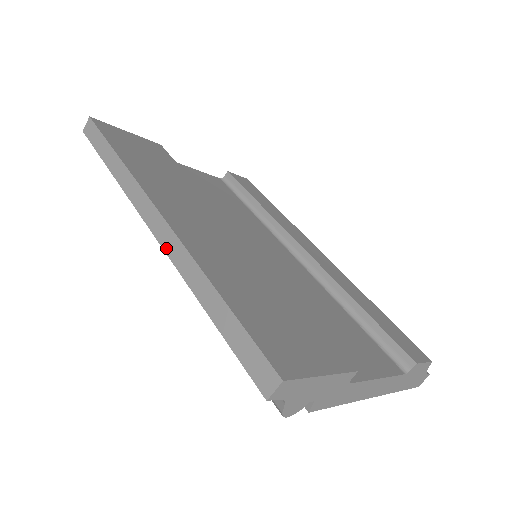
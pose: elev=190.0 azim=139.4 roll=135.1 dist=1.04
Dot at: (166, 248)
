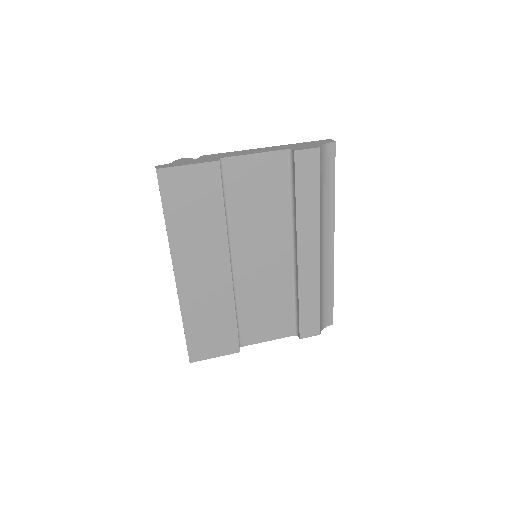
Dot at: occluded
